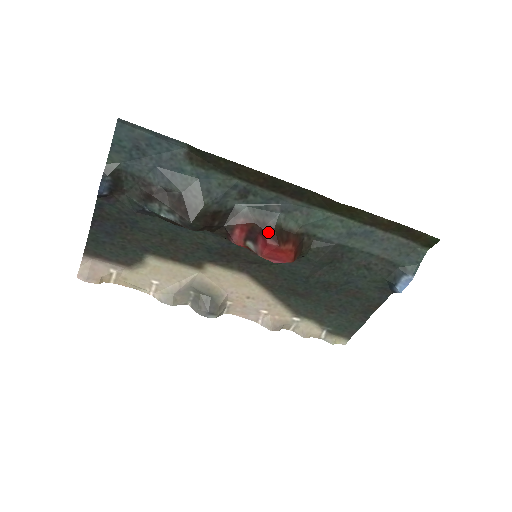
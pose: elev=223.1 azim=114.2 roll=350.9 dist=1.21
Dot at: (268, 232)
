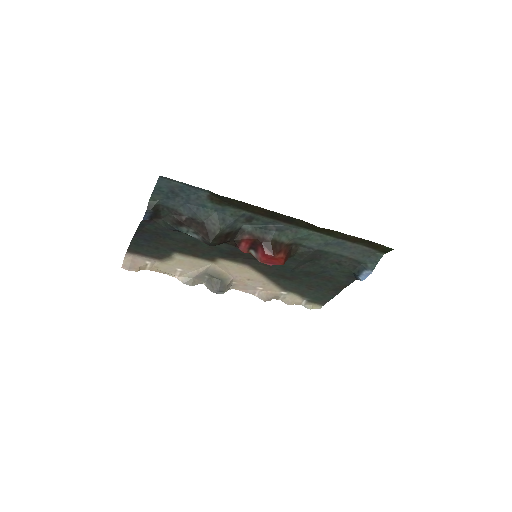
Dot at: (266, 245)
